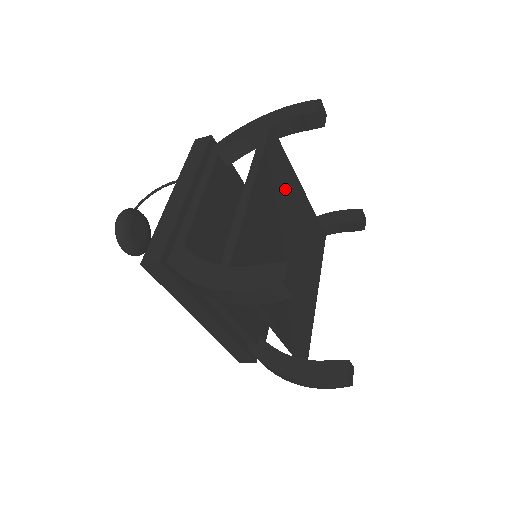
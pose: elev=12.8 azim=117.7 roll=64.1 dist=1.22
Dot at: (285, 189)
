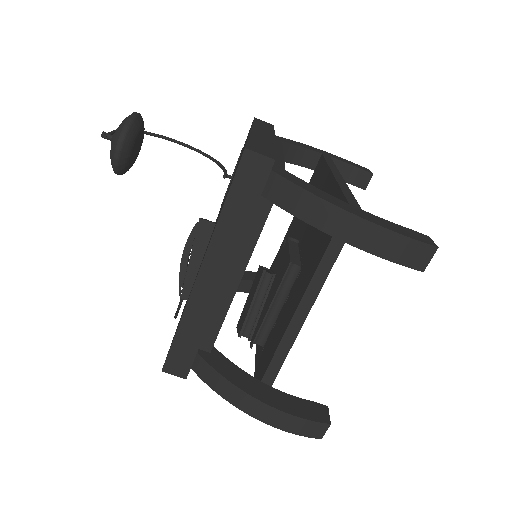
Dot at: occluded
